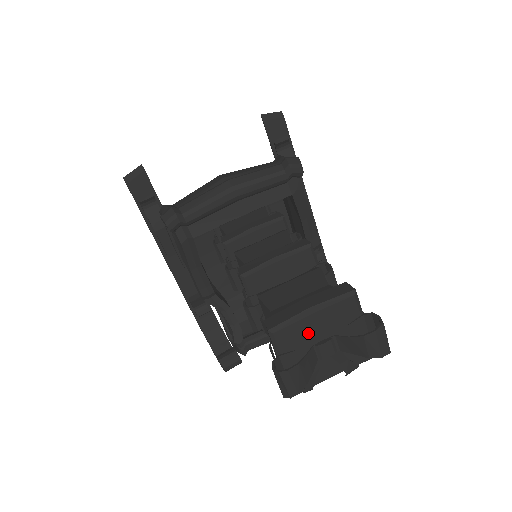
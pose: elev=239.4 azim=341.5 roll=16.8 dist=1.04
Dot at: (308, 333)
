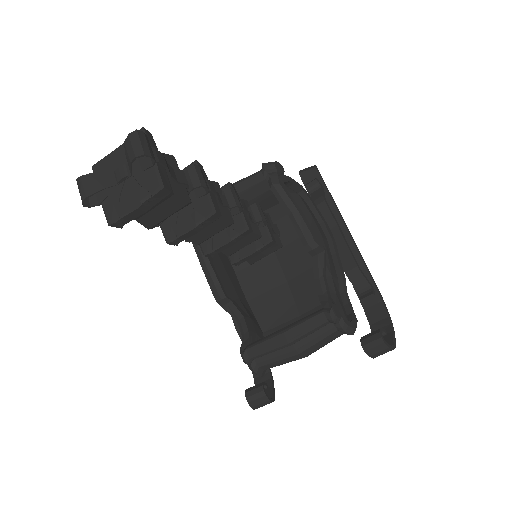
Dot at: (113, 165)
